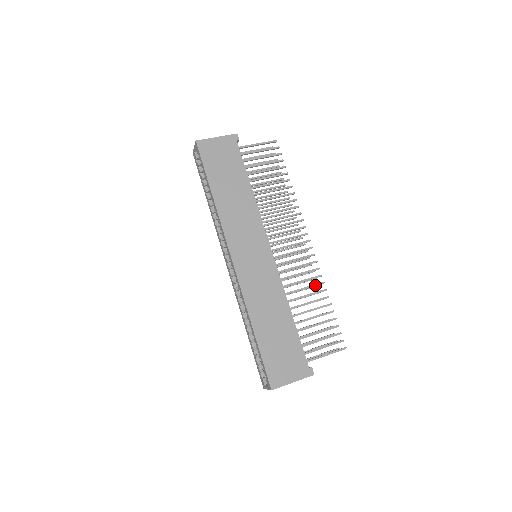
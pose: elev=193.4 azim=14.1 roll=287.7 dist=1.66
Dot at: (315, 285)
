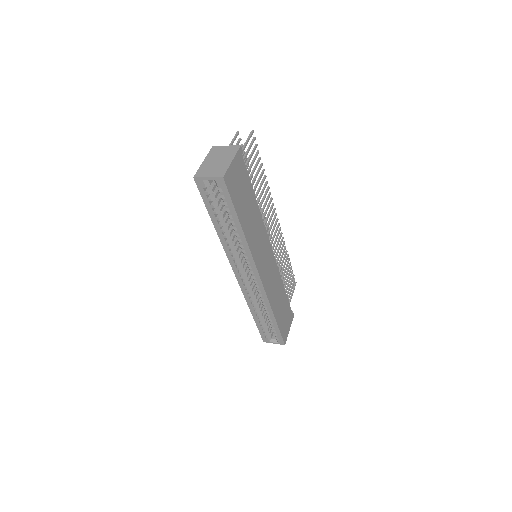
Dot at: occluded
